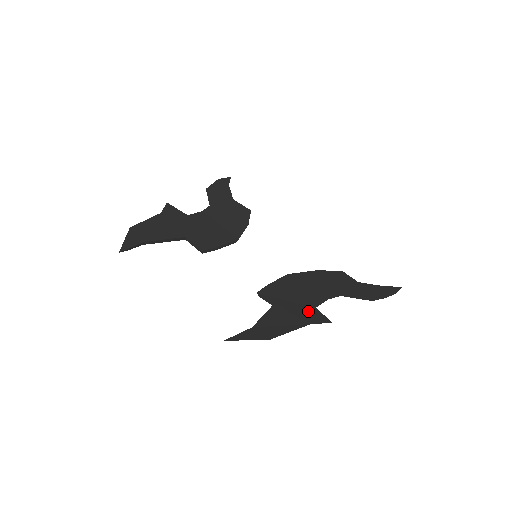
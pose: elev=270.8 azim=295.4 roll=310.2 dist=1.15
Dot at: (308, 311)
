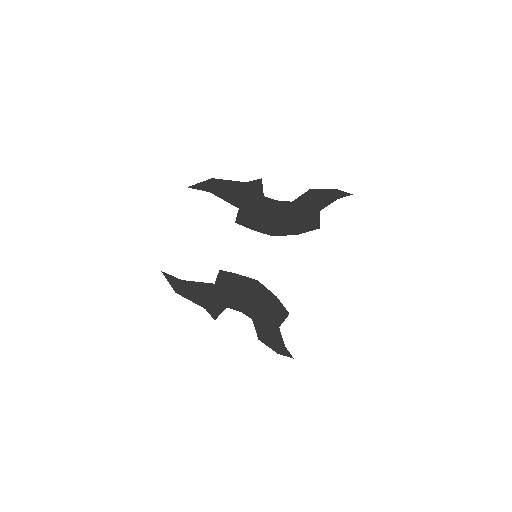
Dot at: (219, 304)
